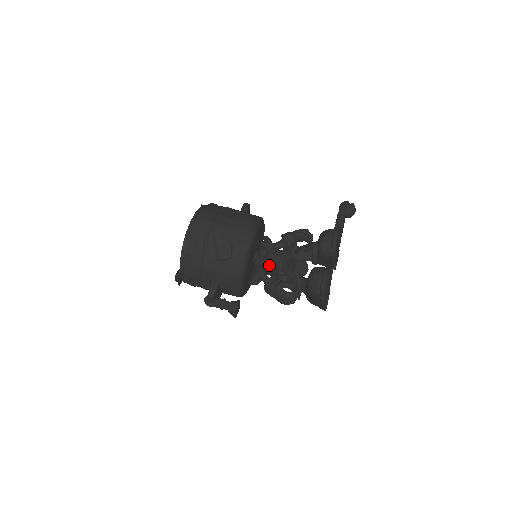
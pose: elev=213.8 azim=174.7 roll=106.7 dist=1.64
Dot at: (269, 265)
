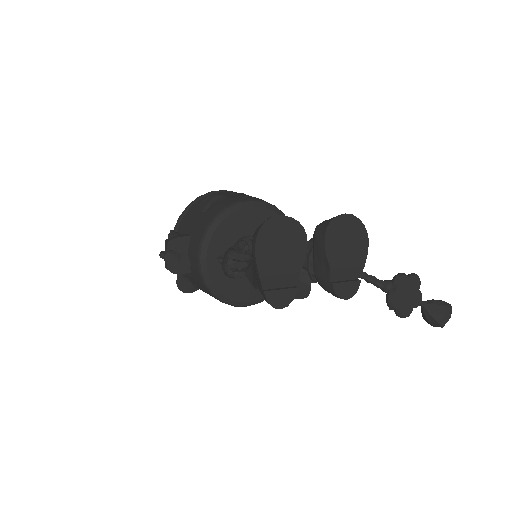
Dot at: occluded
